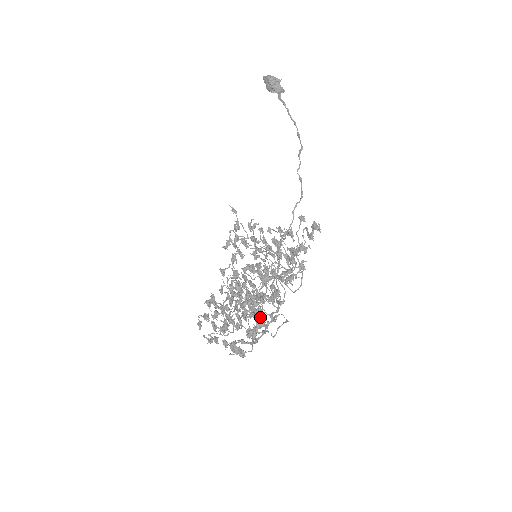
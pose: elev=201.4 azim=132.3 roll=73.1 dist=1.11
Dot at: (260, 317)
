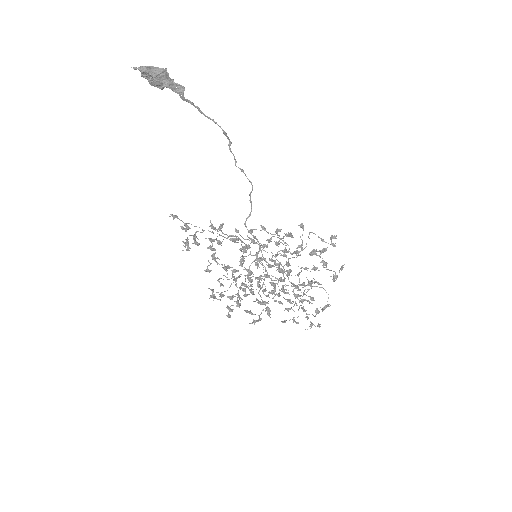
Dot at: occluded
